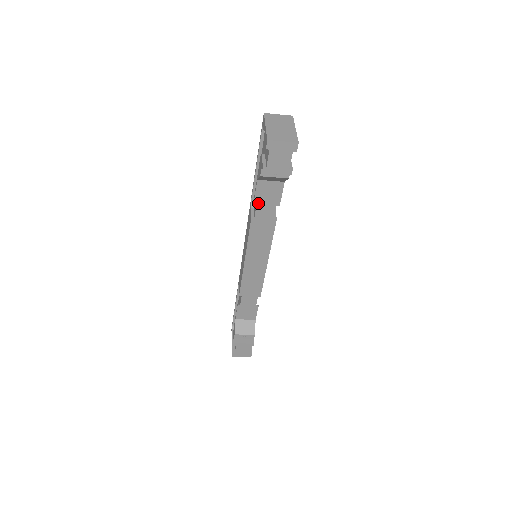
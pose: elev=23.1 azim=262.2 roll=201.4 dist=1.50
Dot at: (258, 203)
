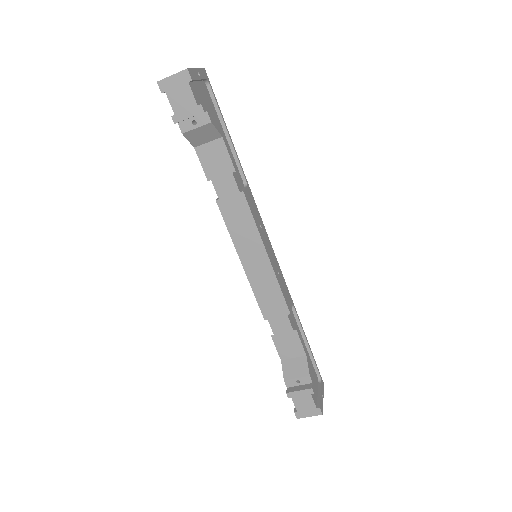
Dot at: (211, 177)
